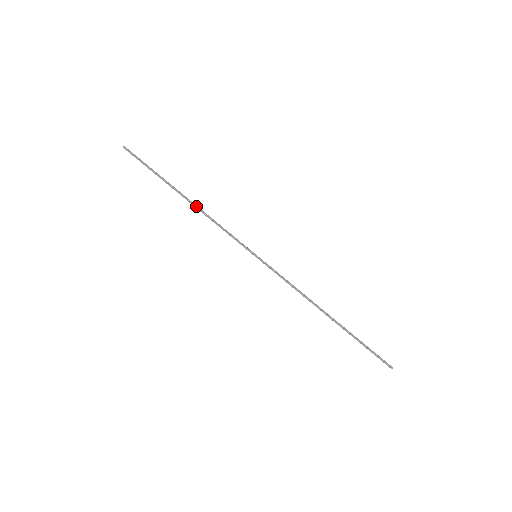
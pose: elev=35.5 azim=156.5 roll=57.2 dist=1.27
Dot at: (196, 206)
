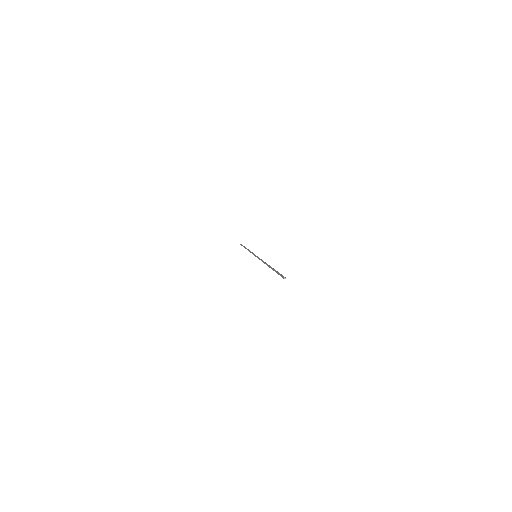
Dot at: (248, 249)
